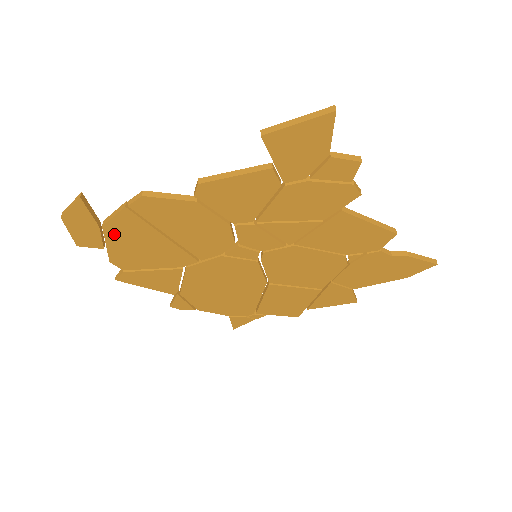
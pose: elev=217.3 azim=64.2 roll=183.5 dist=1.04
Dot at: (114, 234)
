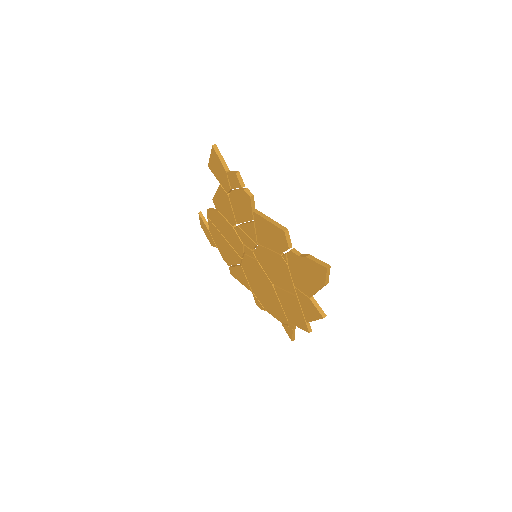
Dot at: (214, 237)
